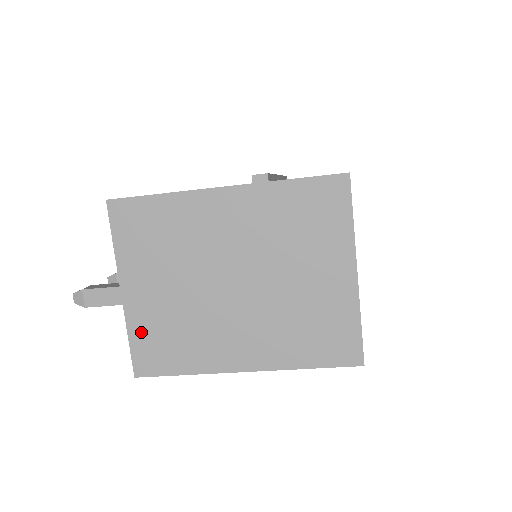
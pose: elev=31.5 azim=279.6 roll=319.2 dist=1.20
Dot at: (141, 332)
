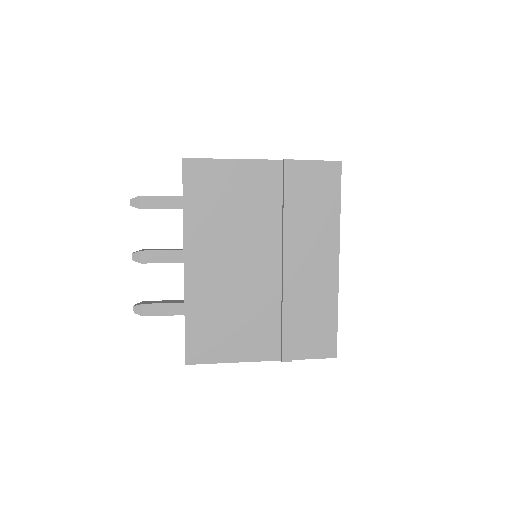
Dot at: occluded
